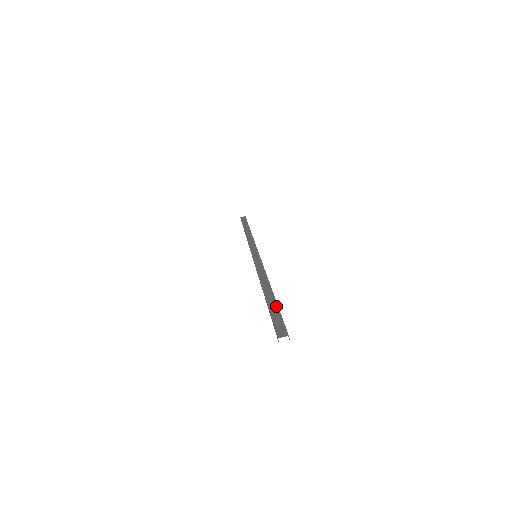
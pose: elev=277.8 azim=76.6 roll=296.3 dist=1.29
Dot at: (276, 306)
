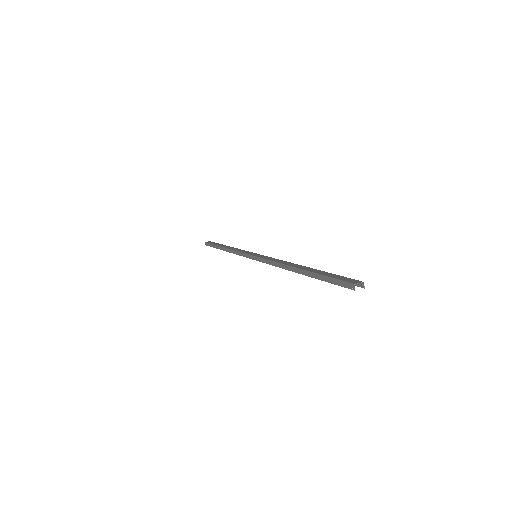
Dot at: (324, 272)
